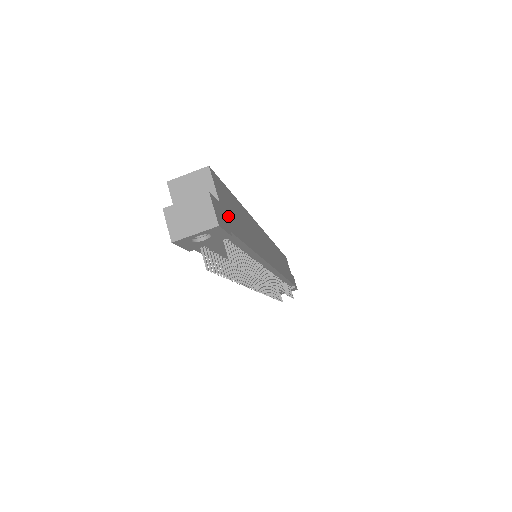
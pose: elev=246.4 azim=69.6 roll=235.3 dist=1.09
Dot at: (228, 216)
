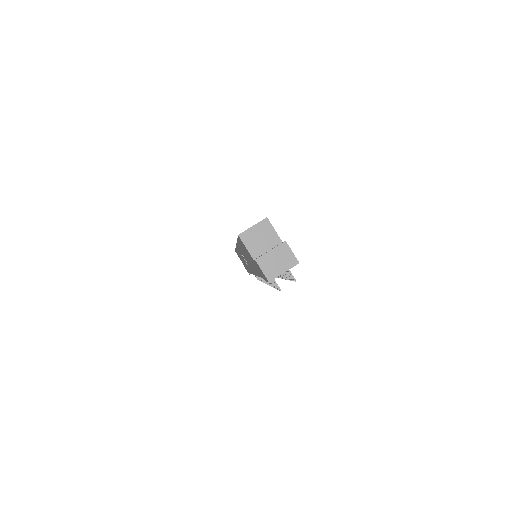
Dot at: occluded
